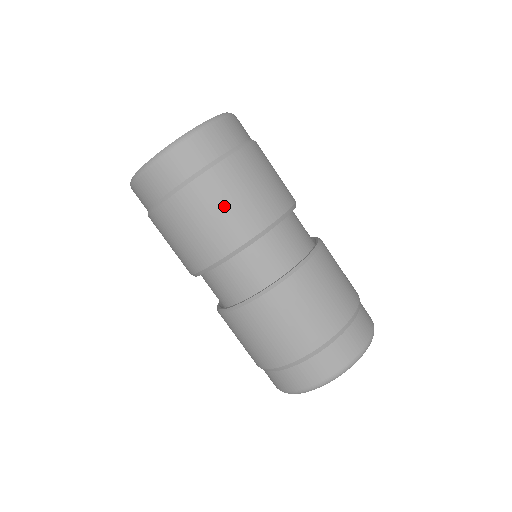
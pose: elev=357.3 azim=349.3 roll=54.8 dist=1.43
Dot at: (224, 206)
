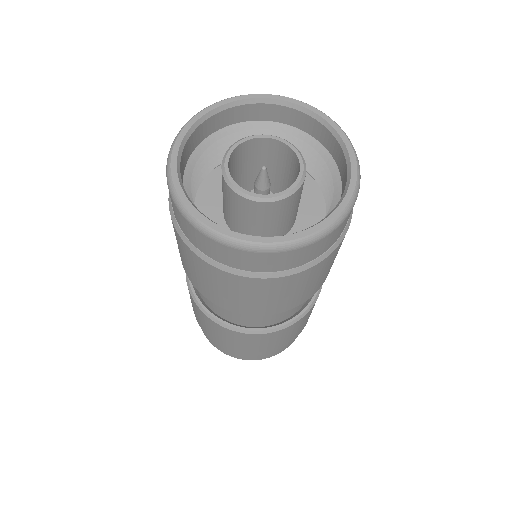
Dot at: (236, 295)
